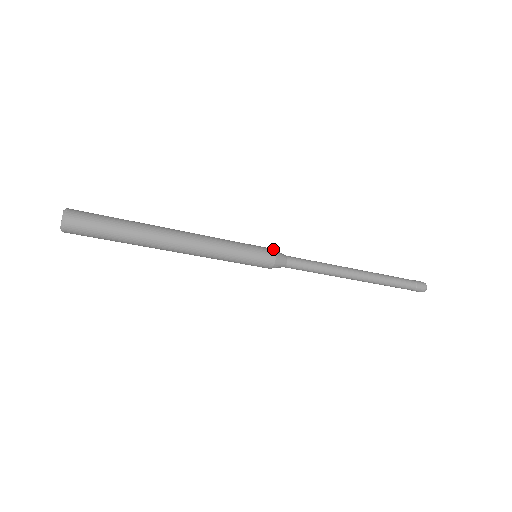
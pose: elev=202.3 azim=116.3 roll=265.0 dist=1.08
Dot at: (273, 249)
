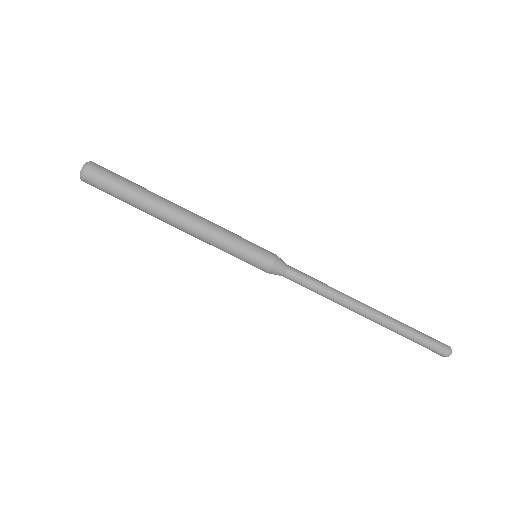
Dot at: occluded
